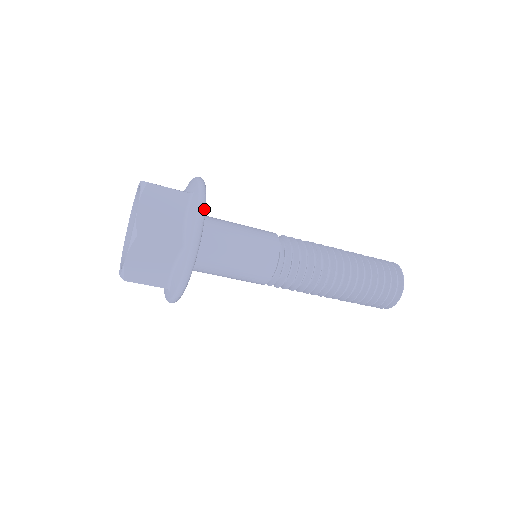
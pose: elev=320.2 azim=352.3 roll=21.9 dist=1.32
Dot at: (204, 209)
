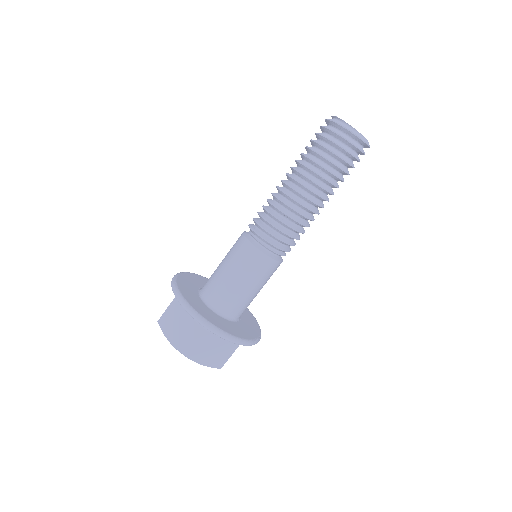
Dot at: (227, 336)
